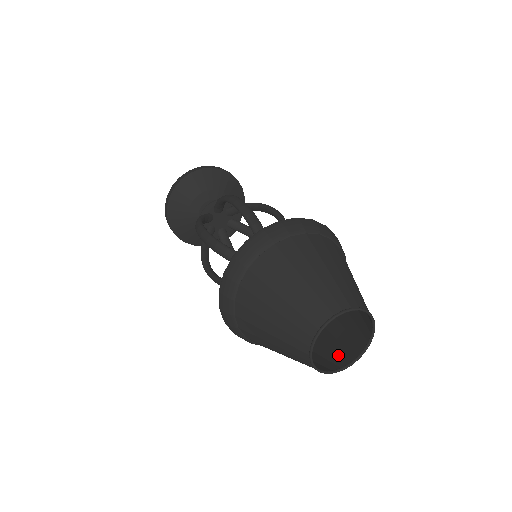
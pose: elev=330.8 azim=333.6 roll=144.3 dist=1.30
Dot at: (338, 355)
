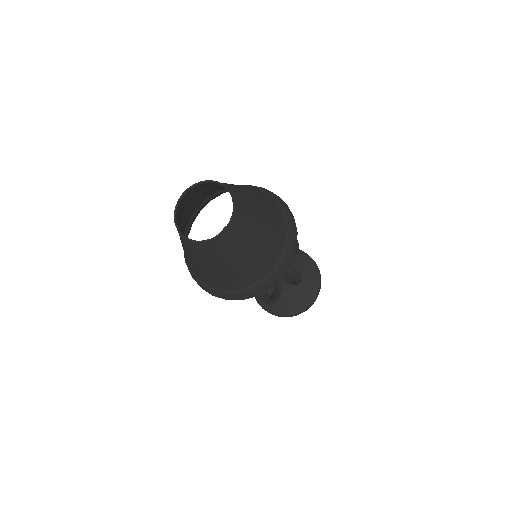
Dot at: (248, 222)
